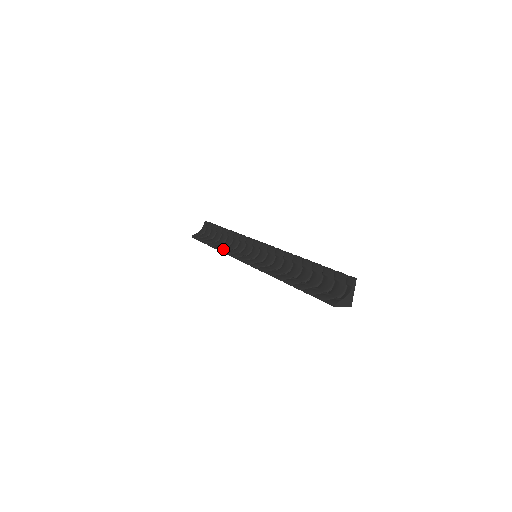
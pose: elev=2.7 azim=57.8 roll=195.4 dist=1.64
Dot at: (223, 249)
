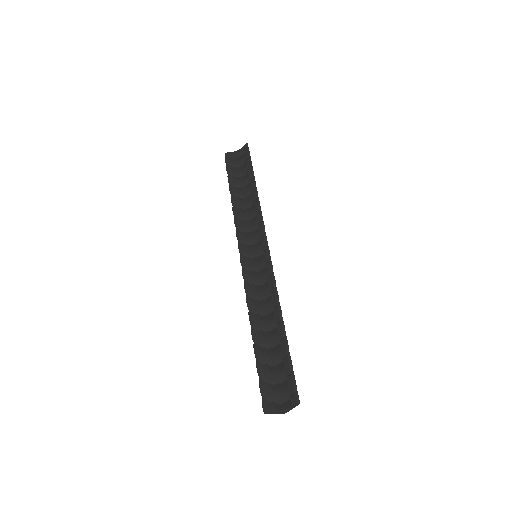
Dot at: (236, 213)
